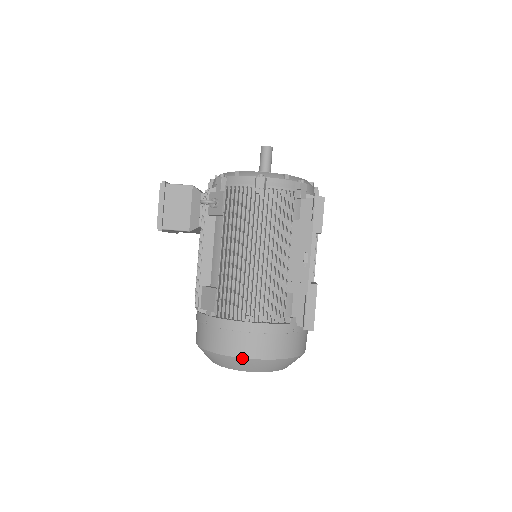
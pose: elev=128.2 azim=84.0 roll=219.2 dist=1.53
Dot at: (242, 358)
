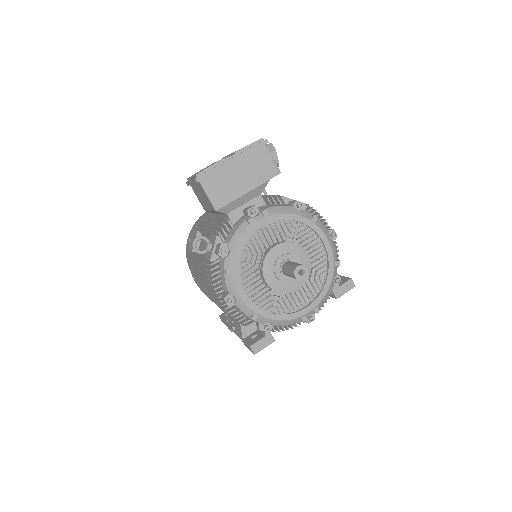
Dot at: occluded
